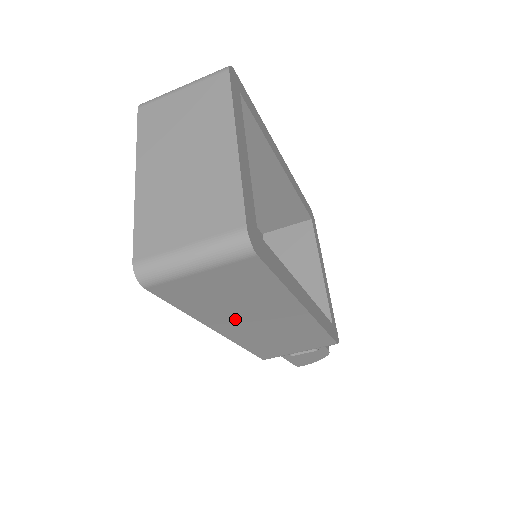
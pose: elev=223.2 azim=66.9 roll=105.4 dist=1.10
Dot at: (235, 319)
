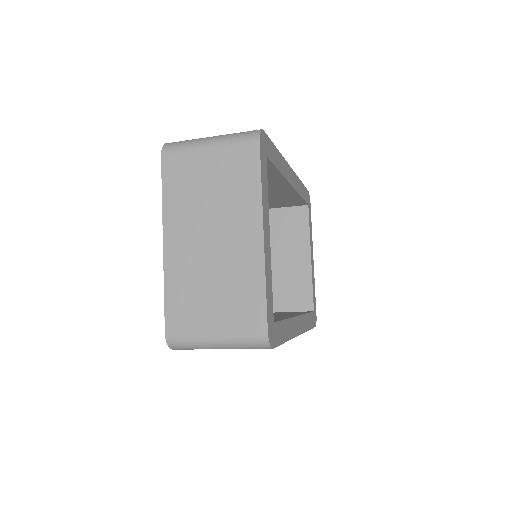
Dot at: occluded
